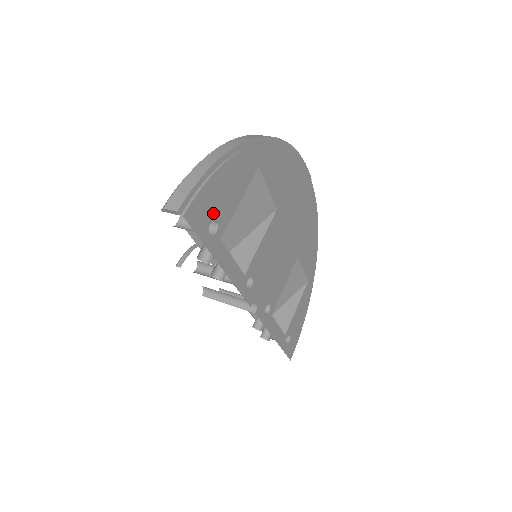
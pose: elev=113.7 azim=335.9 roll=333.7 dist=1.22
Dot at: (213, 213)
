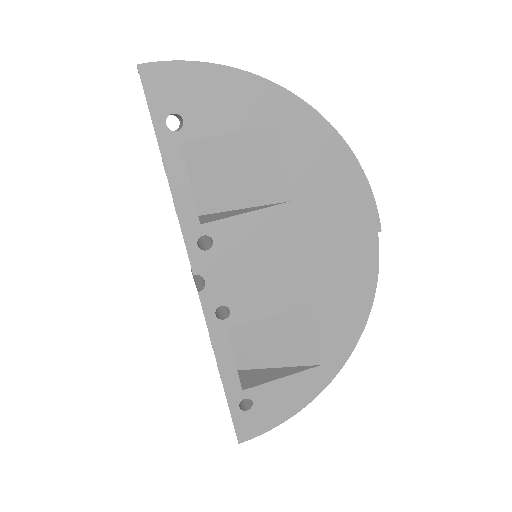
Dot at: (182, 107)
